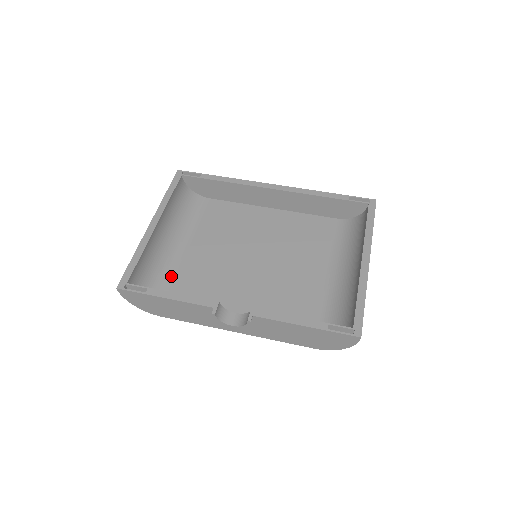
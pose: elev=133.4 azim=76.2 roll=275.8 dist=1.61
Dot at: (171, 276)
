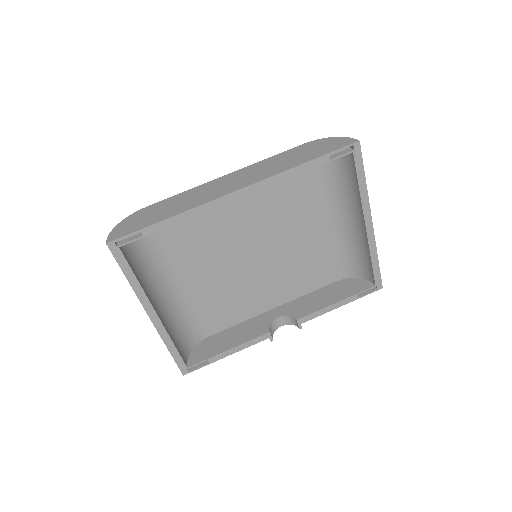
Dot at: (193, 315)
